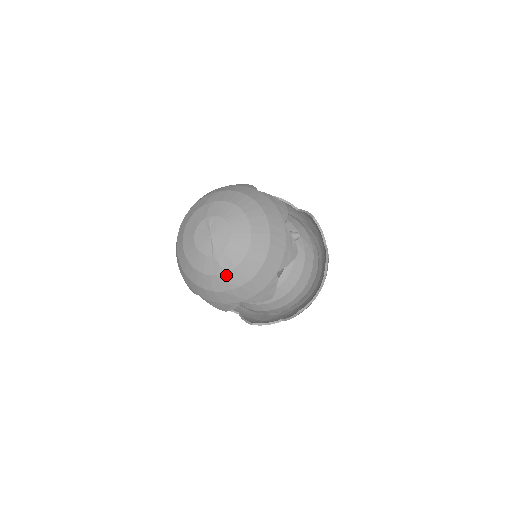
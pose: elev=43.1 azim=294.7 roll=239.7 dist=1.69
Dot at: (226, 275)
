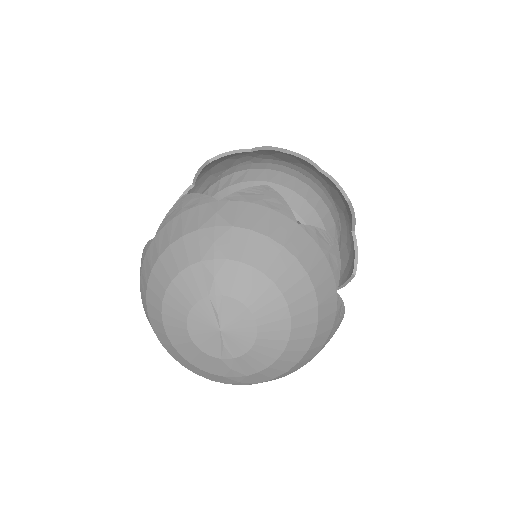
Dot at: (239, 378)
